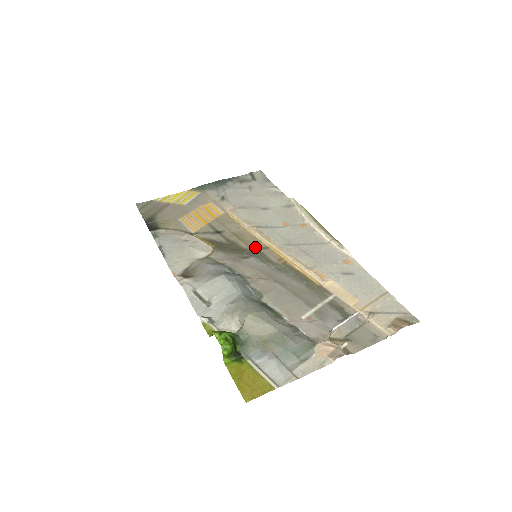
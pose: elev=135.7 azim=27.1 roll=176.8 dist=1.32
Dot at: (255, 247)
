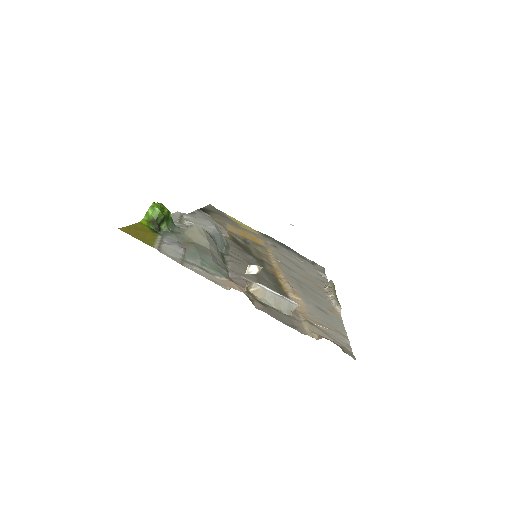
Dot at: (263, 259)
